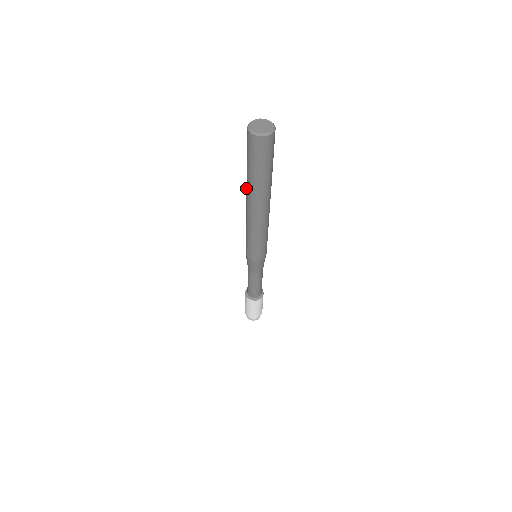
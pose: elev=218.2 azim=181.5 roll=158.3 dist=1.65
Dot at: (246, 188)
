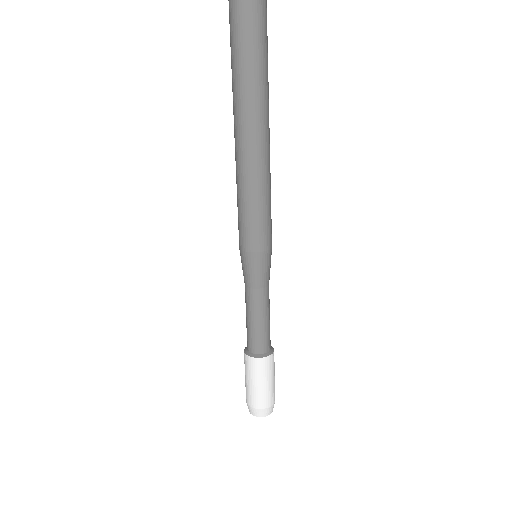
Dot at: (234, 103)
